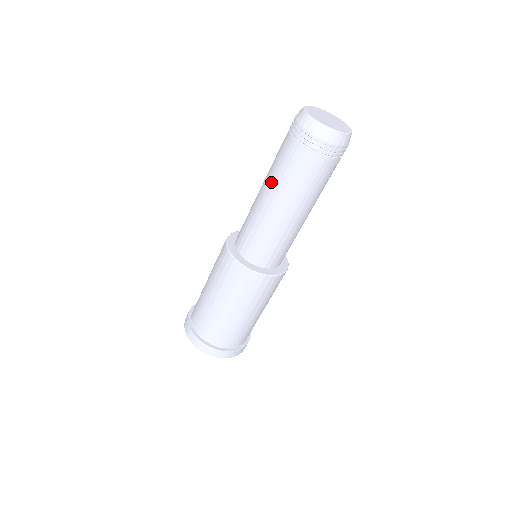
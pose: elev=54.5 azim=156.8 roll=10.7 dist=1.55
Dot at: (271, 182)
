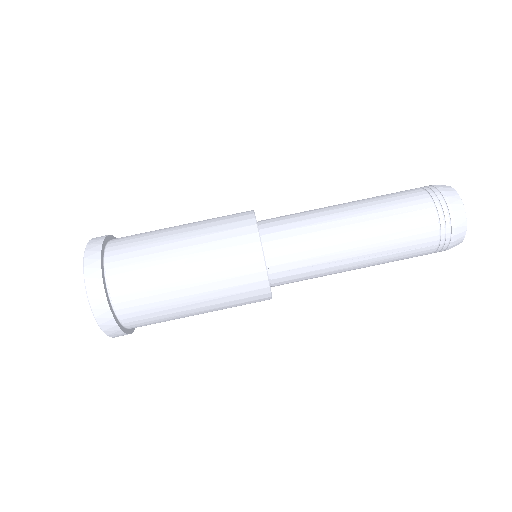
Dot at: (364, 200)
